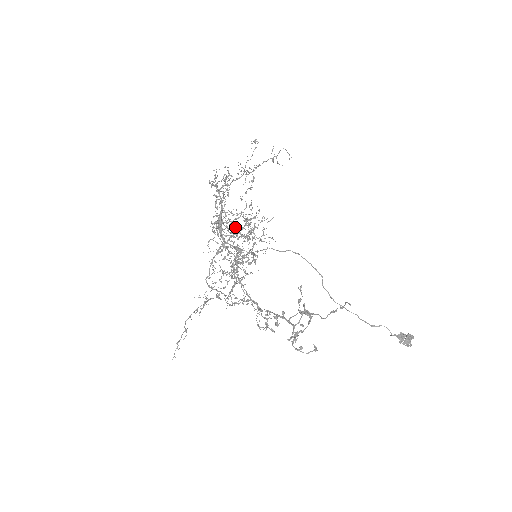
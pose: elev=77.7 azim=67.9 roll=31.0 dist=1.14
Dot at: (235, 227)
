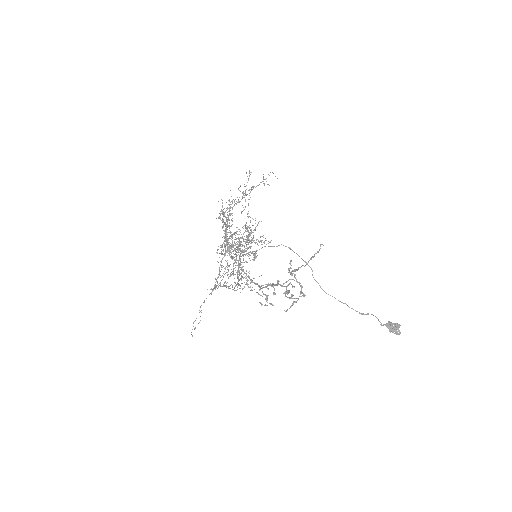
Dot at: occluded
